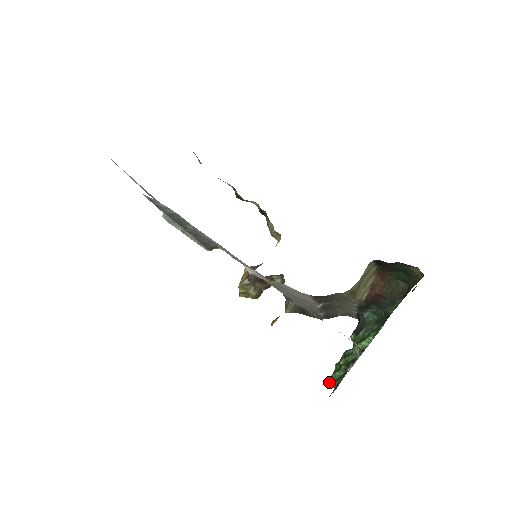
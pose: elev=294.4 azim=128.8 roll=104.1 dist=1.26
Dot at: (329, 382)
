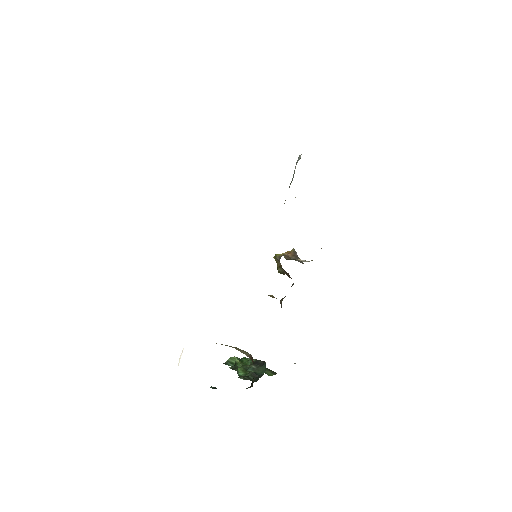
Dot at: occluded
